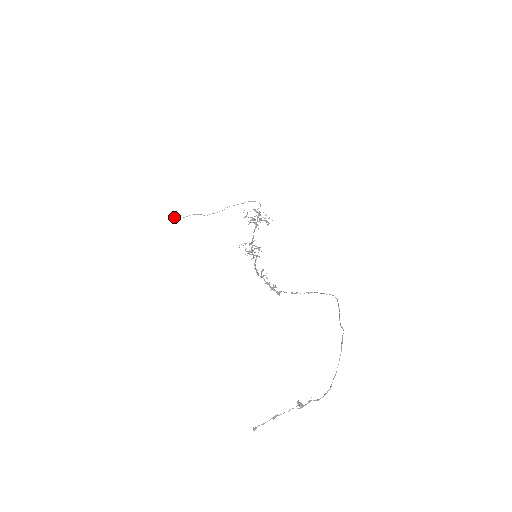
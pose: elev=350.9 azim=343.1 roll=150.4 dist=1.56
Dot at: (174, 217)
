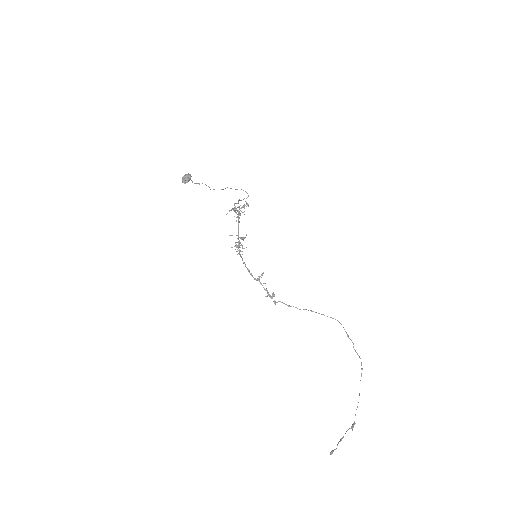
Dot at: (190, 179)
